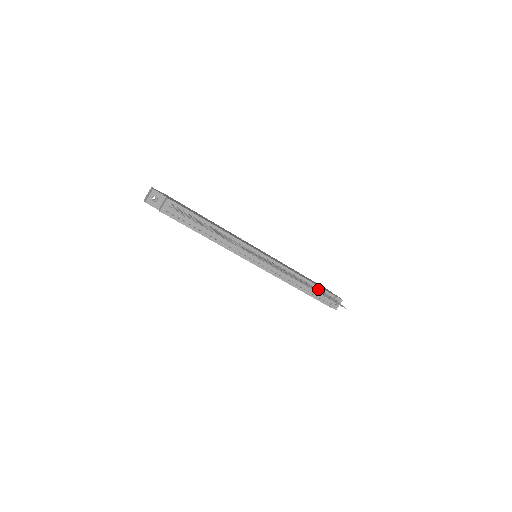
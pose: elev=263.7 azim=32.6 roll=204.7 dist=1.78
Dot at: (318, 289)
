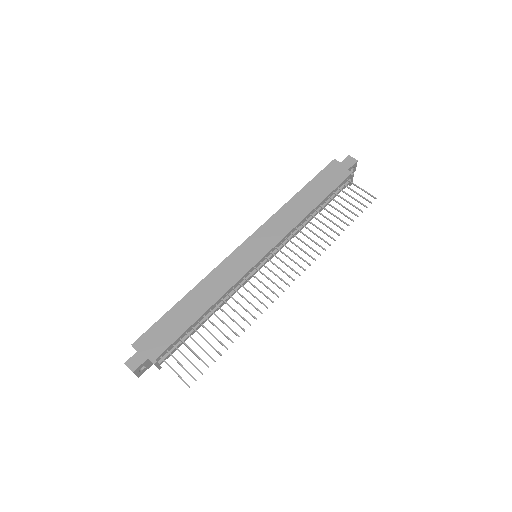
Dot at: (333, 200)
